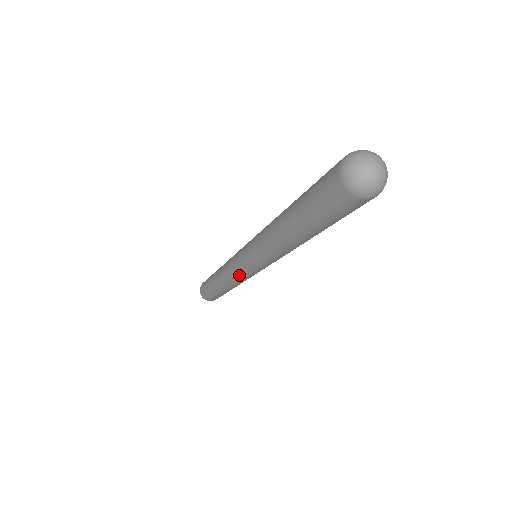
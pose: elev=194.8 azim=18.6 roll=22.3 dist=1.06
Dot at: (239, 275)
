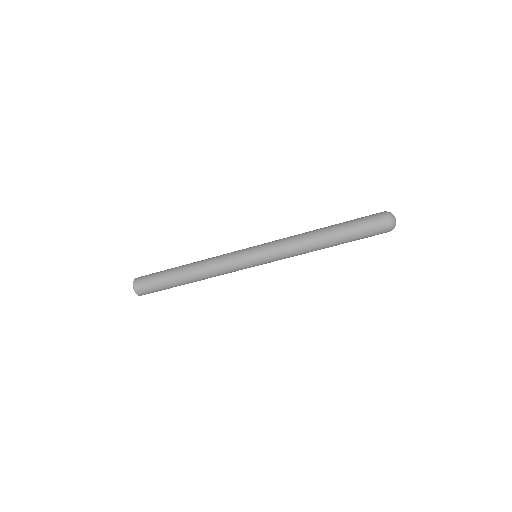
Dot at: (232, 260)
